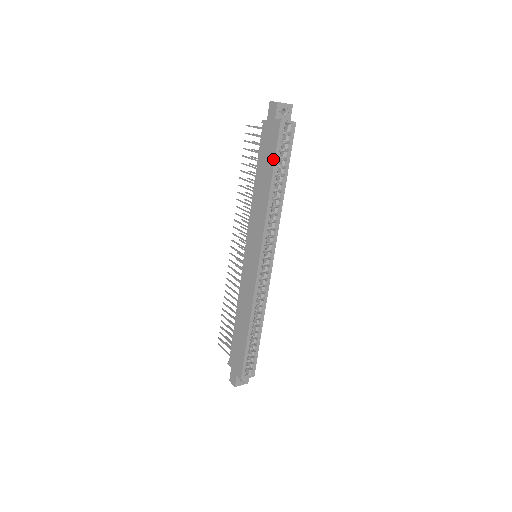
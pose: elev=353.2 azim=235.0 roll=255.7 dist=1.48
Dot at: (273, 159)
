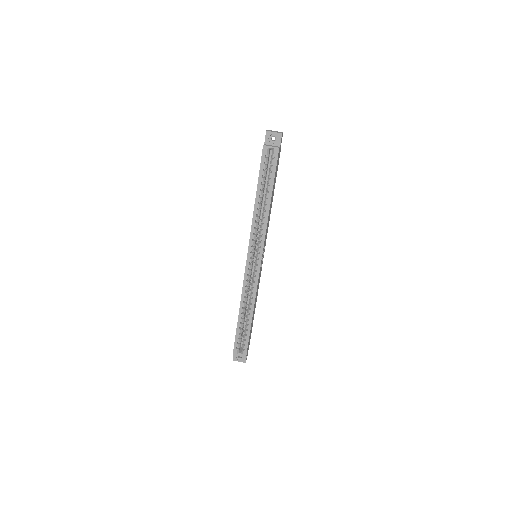
Dot at: occluded
